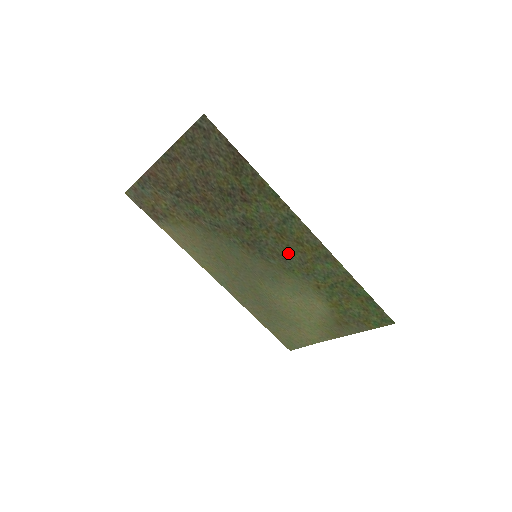
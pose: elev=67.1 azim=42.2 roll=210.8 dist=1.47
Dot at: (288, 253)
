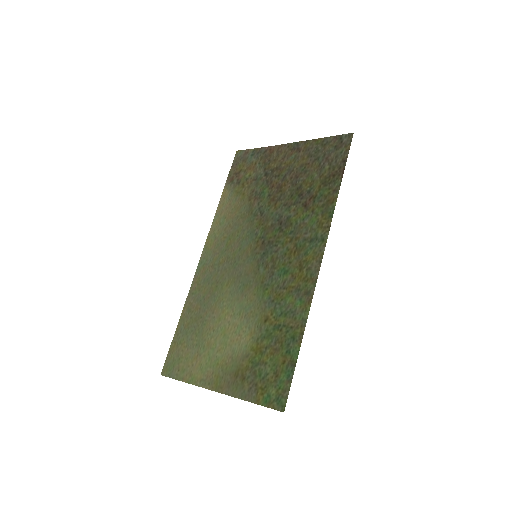
Dot at: (282, 270)
